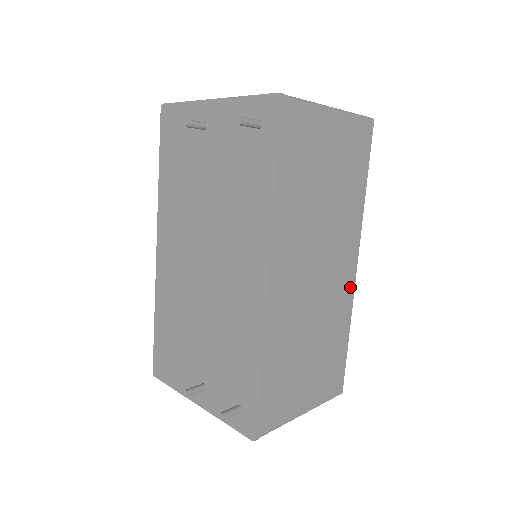
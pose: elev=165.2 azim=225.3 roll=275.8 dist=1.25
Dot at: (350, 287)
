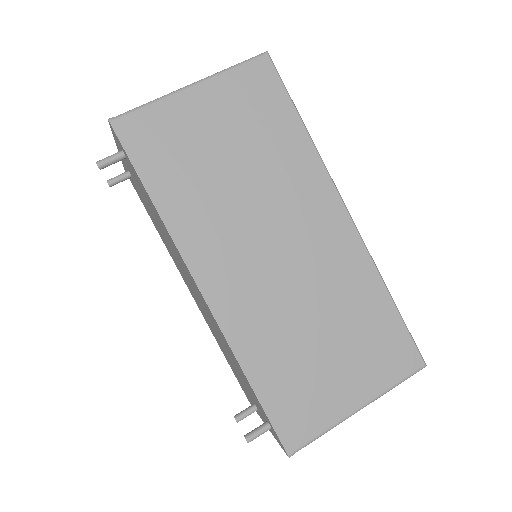
Dot at: (352, 243)
